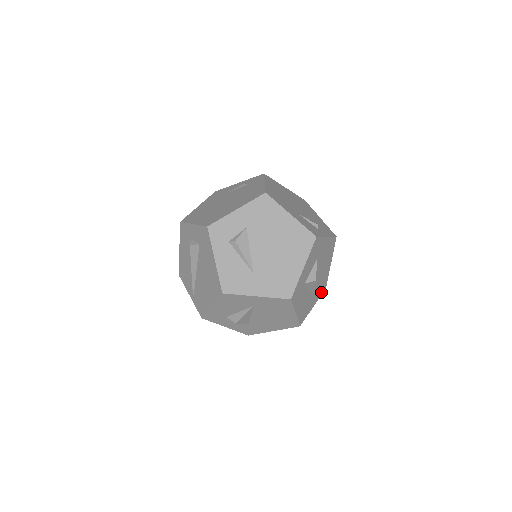
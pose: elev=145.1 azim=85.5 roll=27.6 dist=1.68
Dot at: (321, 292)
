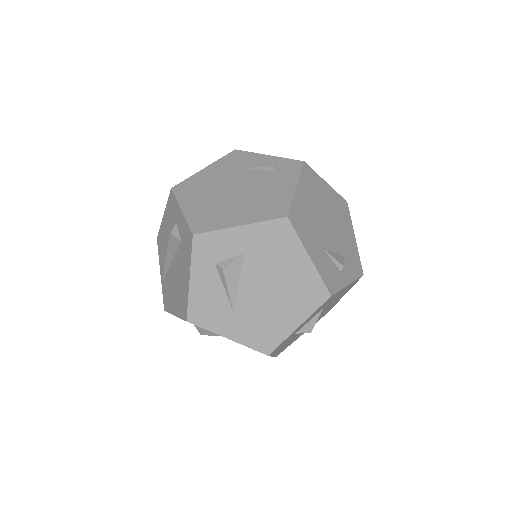
Dot at: (318, 320)
